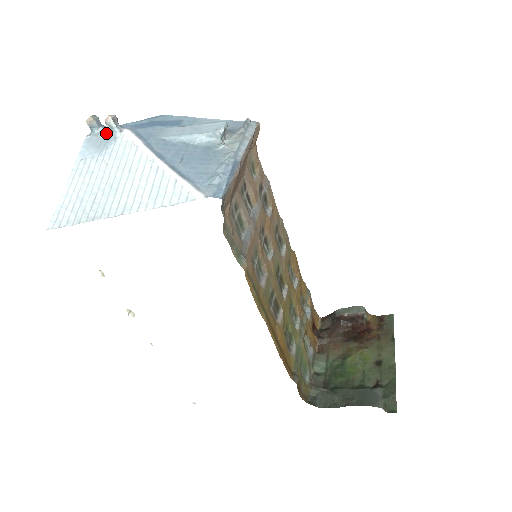
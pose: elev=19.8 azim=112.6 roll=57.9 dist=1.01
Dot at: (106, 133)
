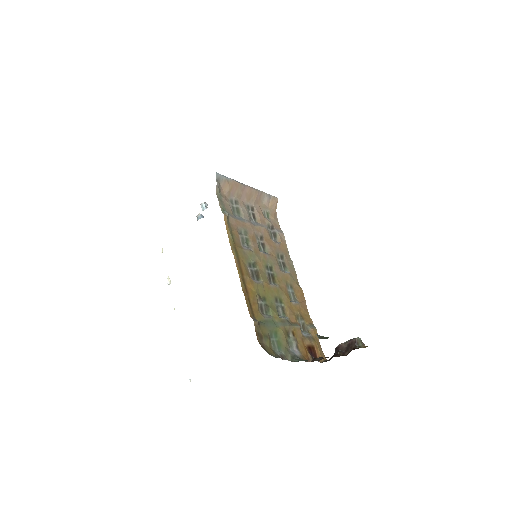
Dot at: occluded
